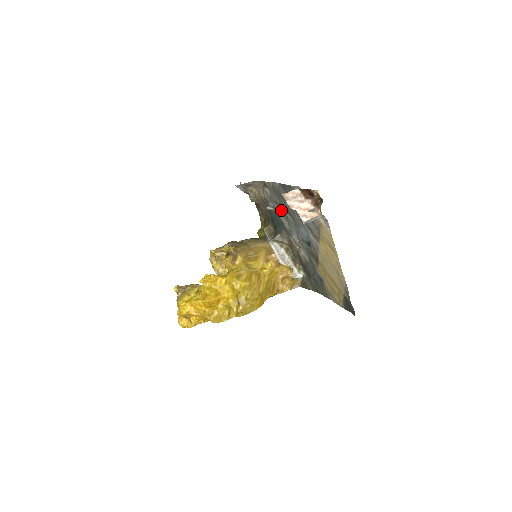
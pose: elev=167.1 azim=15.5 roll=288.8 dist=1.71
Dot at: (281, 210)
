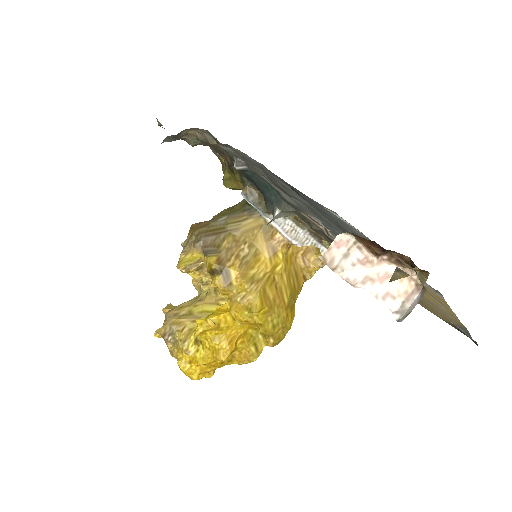
Dot at: (272, 183)
